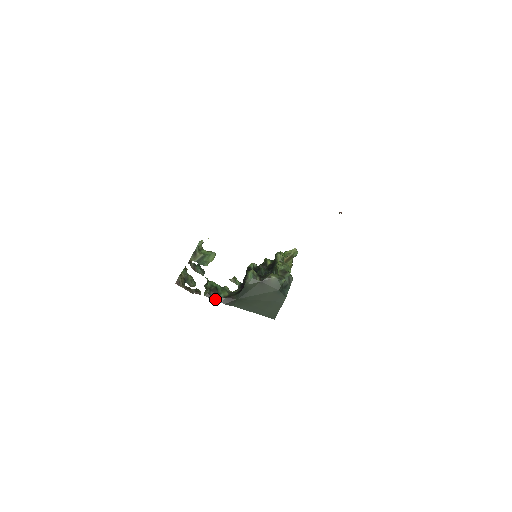
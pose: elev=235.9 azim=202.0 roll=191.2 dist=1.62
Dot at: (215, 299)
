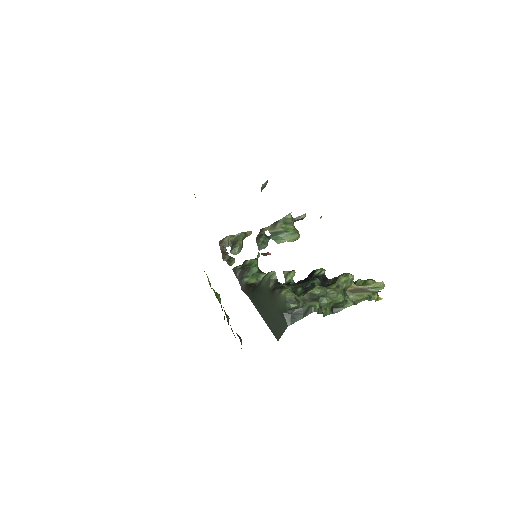
Dot at: (238, 279)
